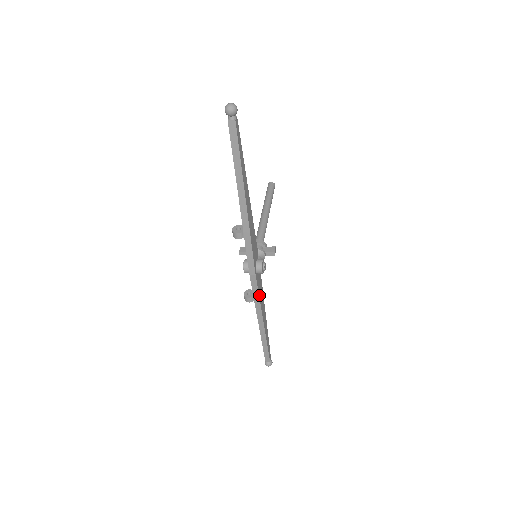
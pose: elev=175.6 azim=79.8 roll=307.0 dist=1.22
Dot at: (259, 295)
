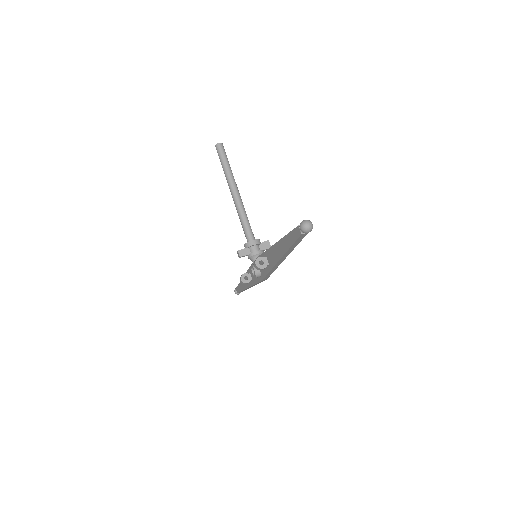
Dot at: occluded
